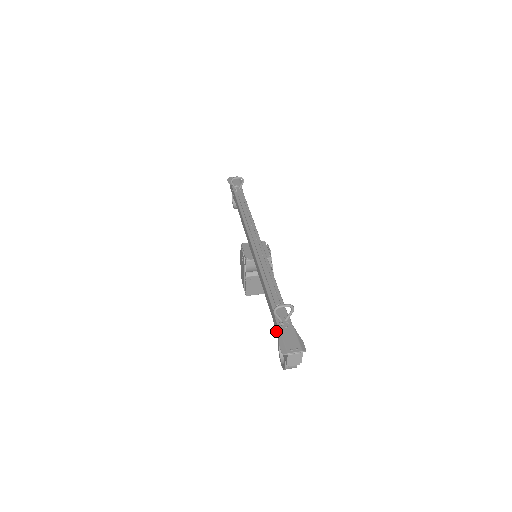
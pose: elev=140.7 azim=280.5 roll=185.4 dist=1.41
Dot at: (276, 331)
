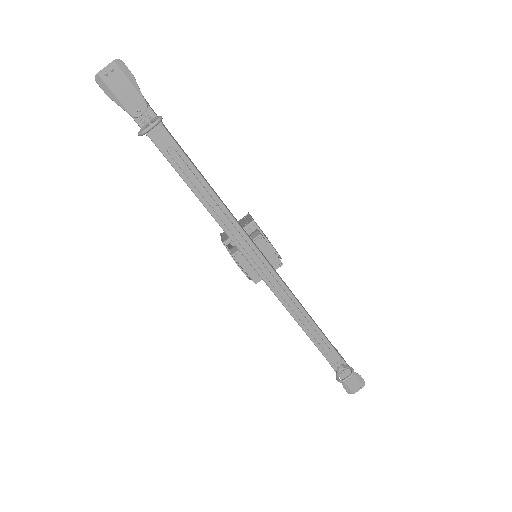
Dot at: occluded
